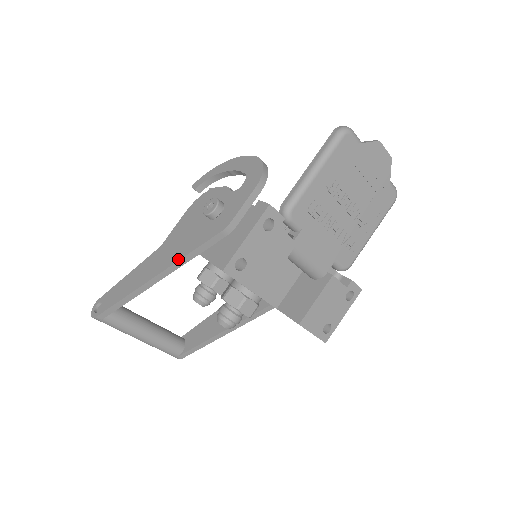
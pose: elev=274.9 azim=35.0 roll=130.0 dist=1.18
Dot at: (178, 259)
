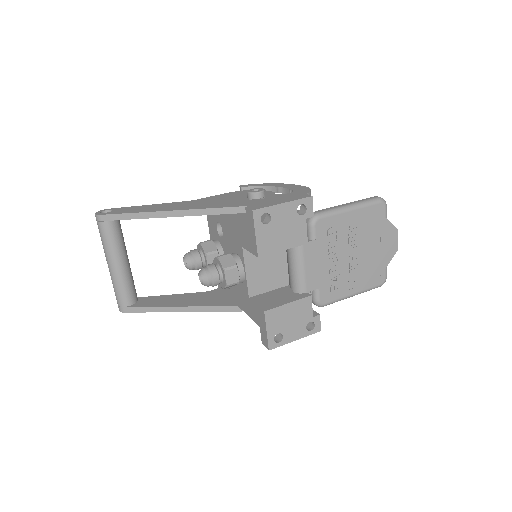
Dot at: (206, 208)
